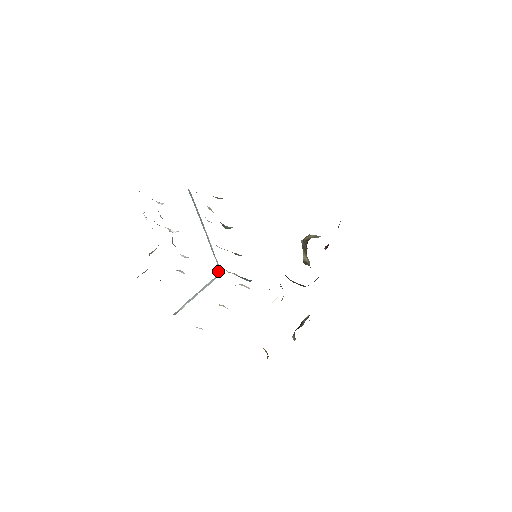
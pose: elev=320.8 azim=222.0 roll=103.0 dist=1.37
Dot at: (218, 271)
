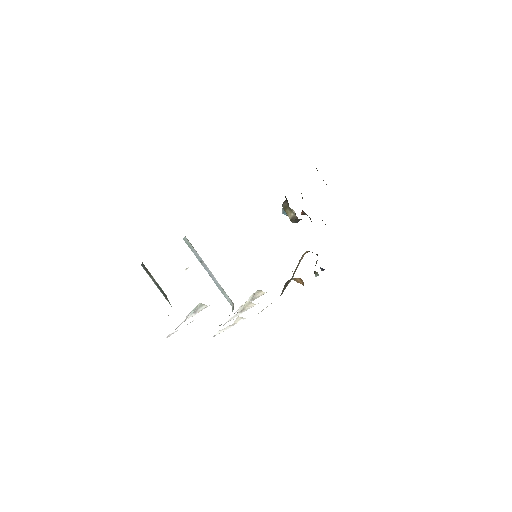
Dot at: (232, 309)
